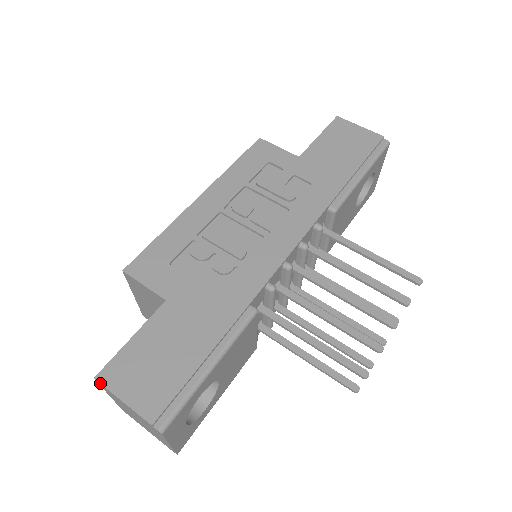
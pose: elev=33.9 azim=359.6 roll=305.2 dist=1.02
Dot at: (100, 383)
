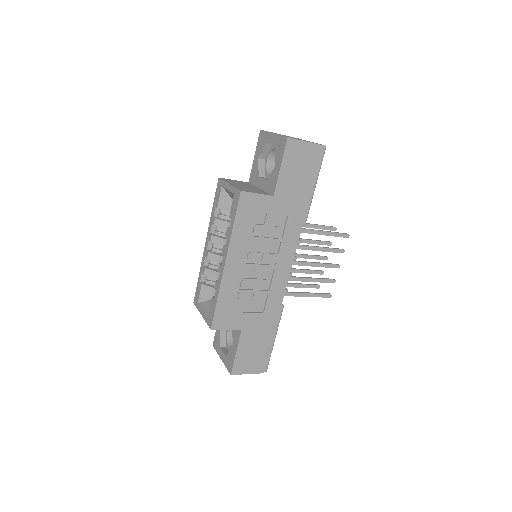
Dot at: occluded
